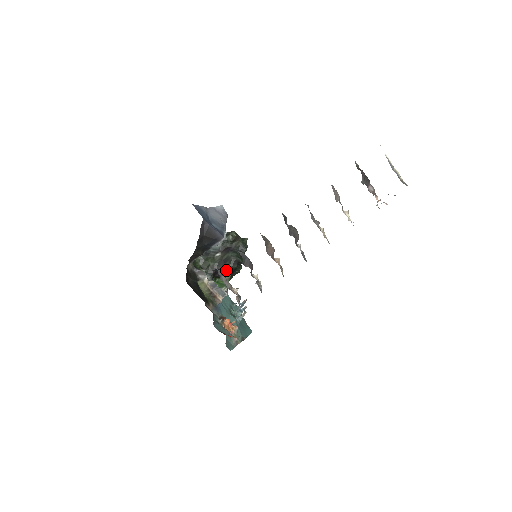
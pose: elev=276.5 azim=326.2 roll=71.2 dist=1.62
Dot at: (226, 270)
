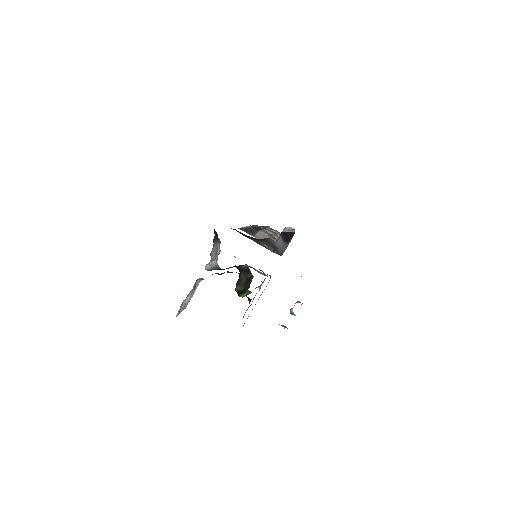
Dot at: (244, 267)
